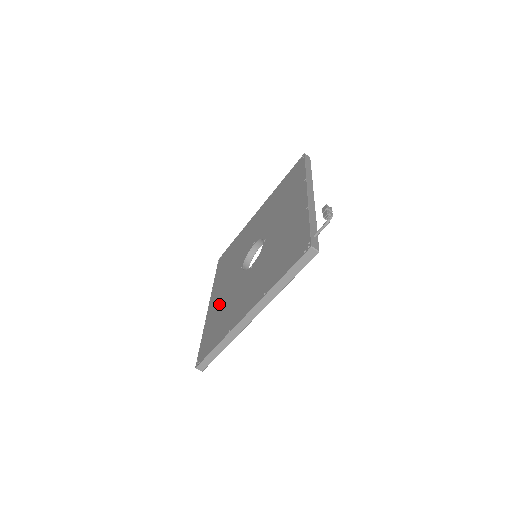
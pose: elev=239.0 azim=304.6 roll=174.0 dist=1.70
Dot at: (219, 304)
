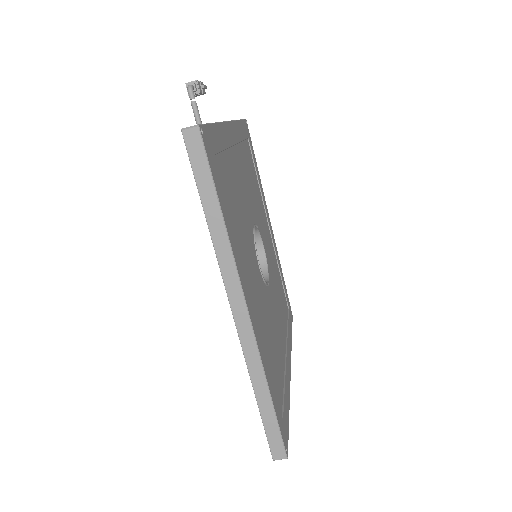
Dot at: occluded
